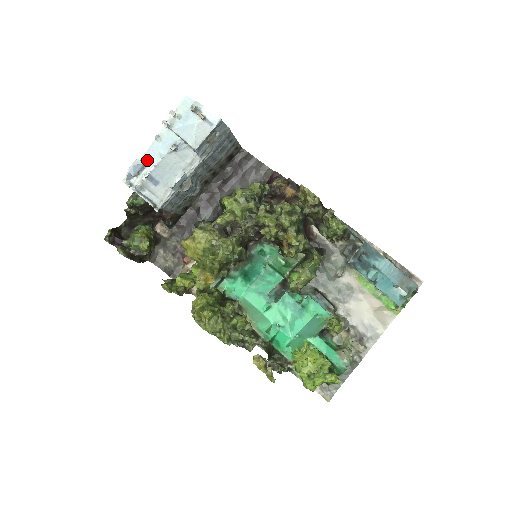
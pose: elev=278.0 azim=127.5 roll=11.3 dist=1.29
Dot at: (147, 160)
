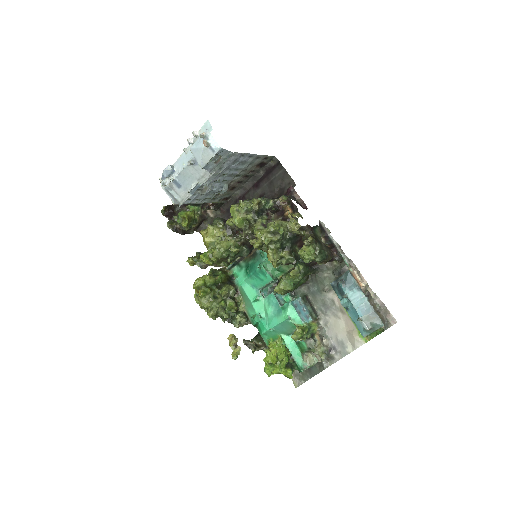
Dot at: (176, 167)
